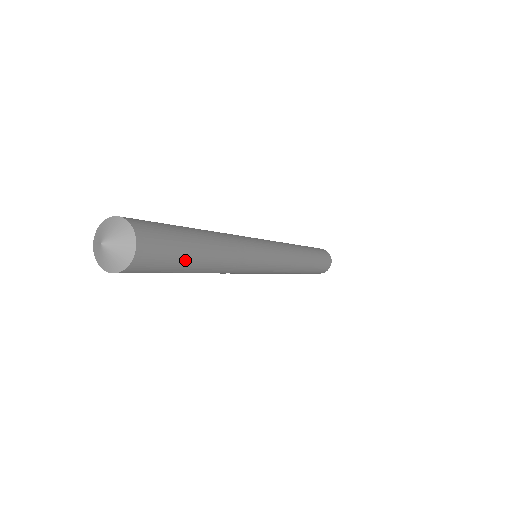
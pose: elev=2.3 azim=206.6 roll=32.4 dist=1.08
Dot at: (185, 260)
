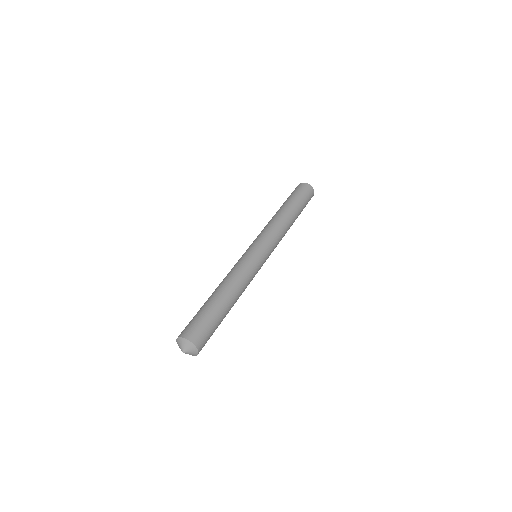
Dot at: (219, 323)
